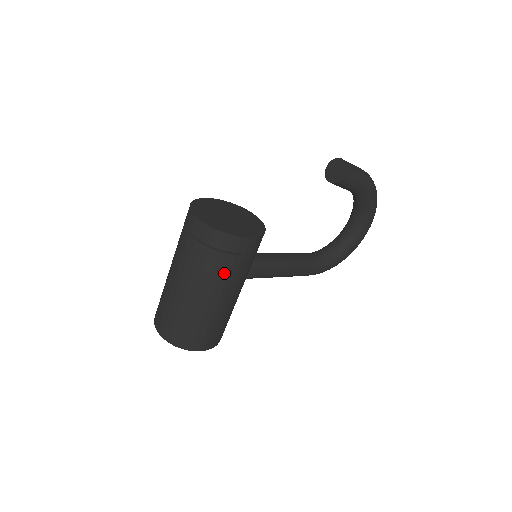
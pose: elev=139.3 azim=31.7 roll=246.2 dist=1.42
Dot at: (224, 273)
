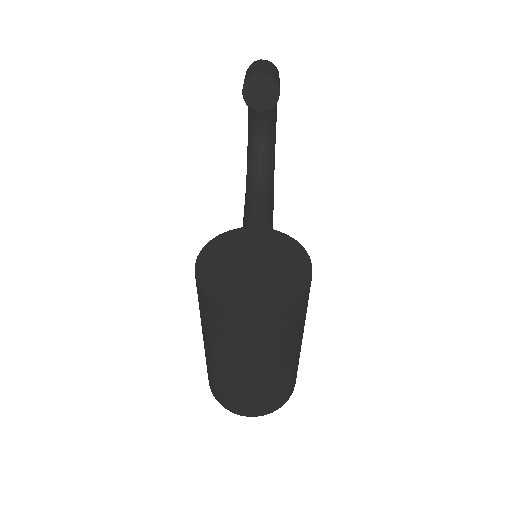
Dot at: (304, 319)
